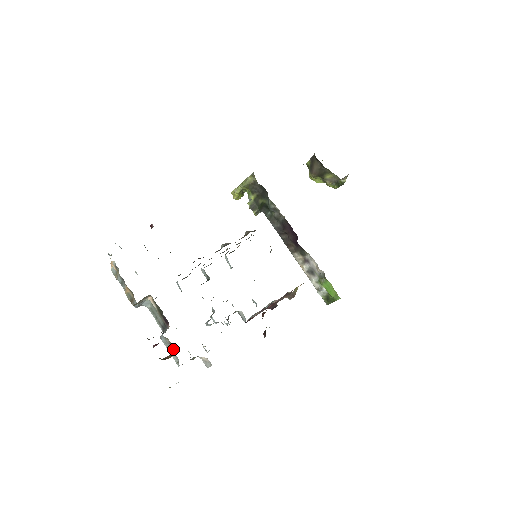
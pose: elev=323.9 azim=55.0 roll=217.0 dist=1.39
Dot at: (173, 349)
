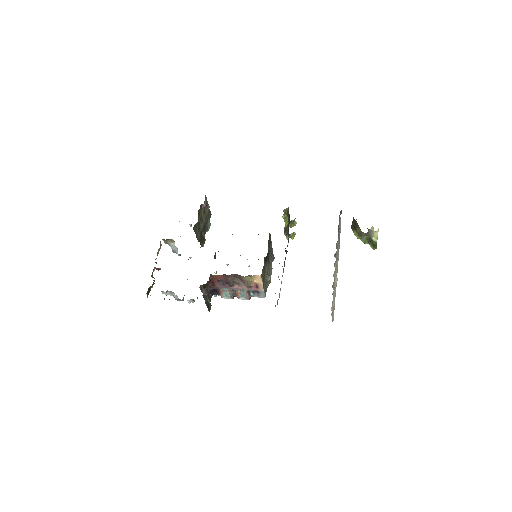
Dot at: occluded
